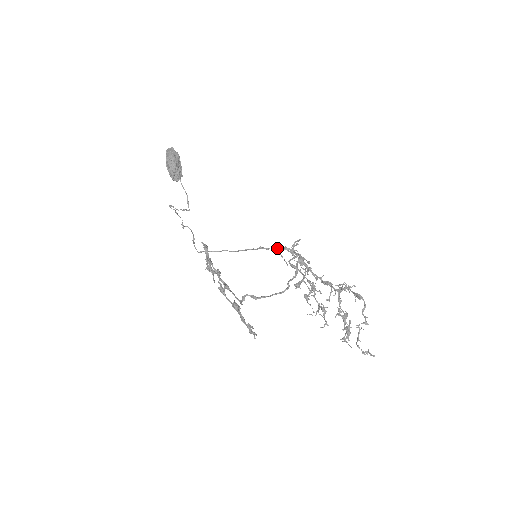
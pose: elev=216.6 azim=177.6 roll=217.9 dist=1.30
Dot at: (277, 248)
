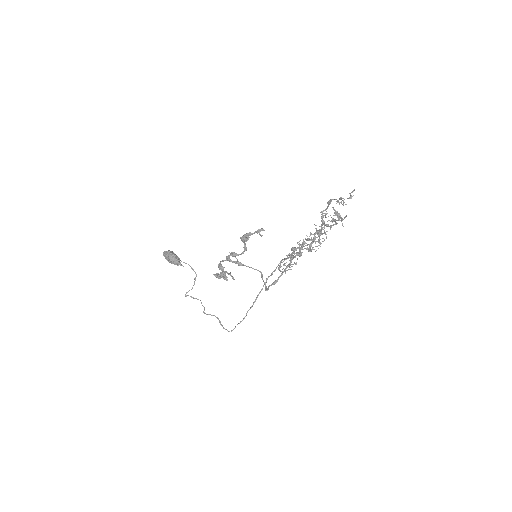
Dot at: occluded
